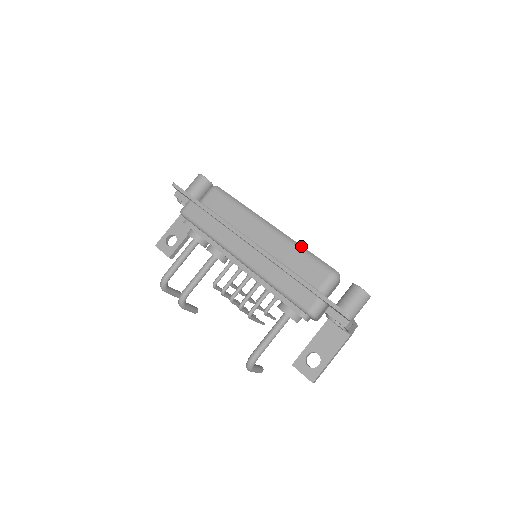
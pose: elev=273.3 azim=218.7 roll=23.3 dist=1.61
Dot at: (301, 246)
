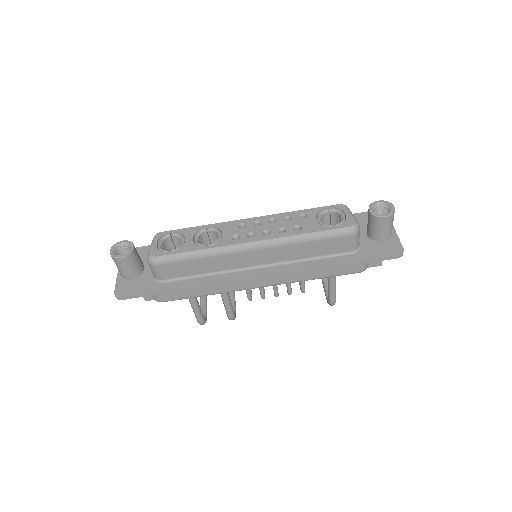
Dot at: (301, 236)
